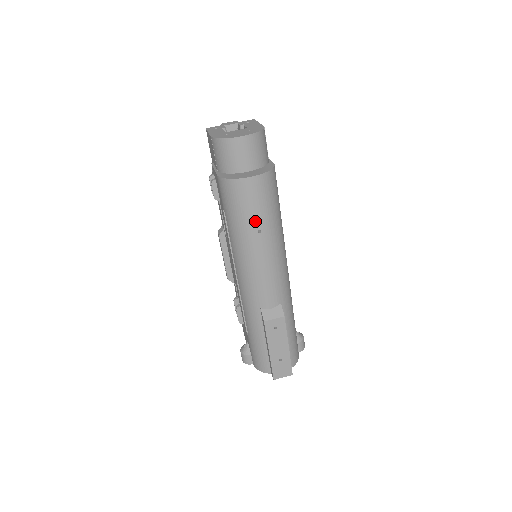
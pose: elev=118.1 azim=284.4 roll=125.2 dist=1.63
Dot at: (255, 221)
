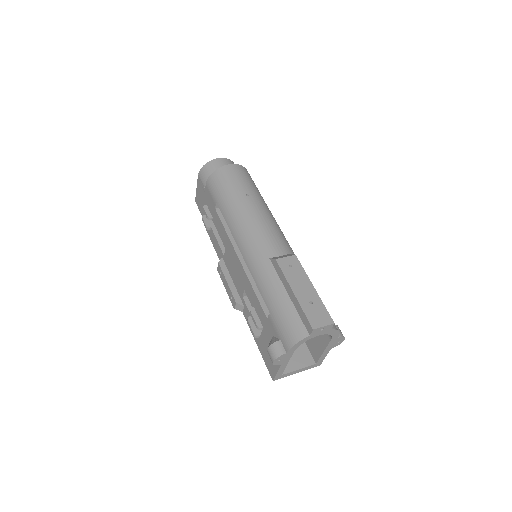
Dot at: (242, 189)
